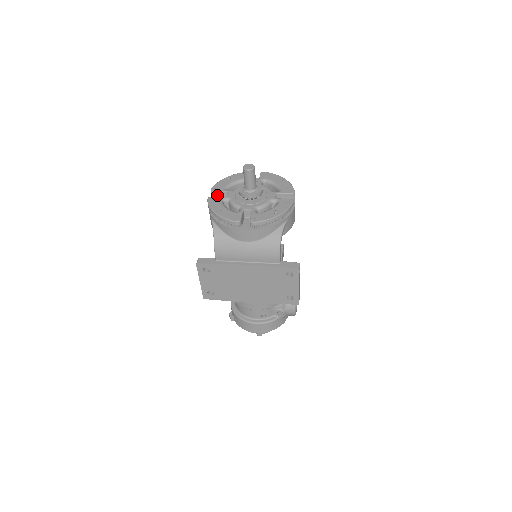
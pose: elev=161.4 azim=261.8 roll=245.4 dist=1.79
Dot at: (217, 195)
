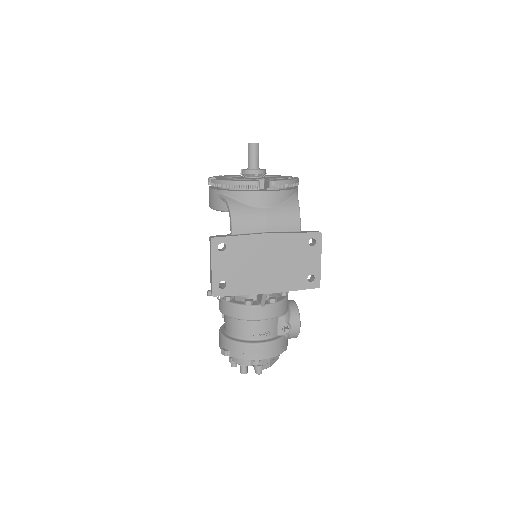
Dot at: occluded
